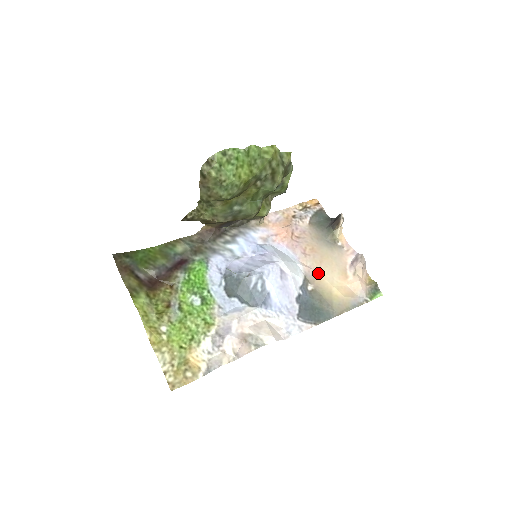
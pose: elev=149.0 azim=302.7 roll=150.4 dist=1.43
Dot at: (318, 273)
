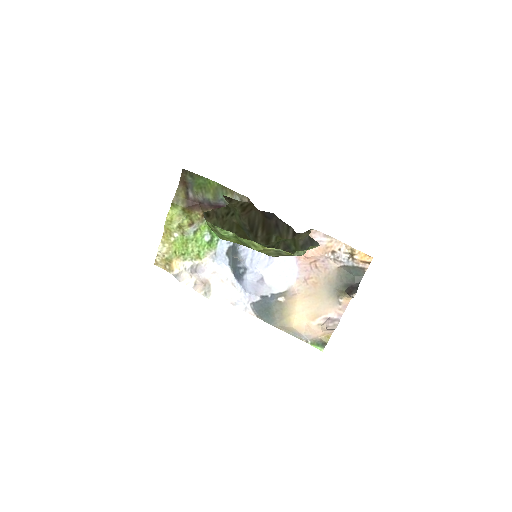
Dot at: (297, 298)
